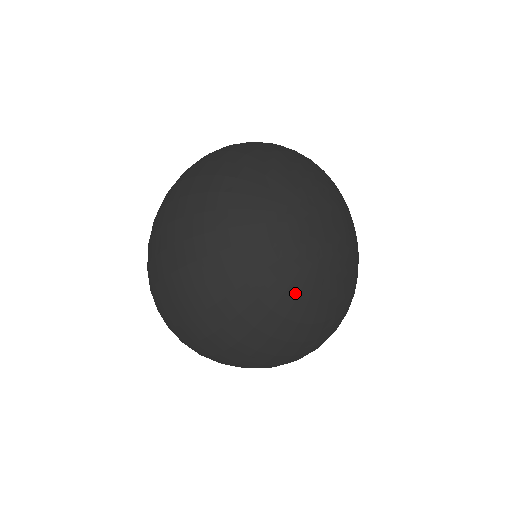
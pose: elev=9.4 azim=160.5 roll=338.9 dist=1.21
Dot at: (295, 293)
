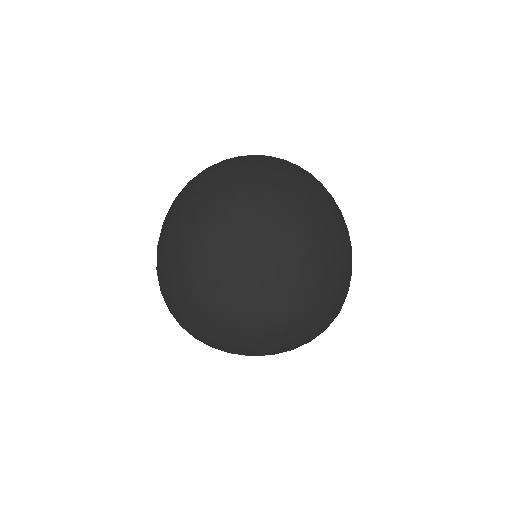
Dot at: (250, 258)
